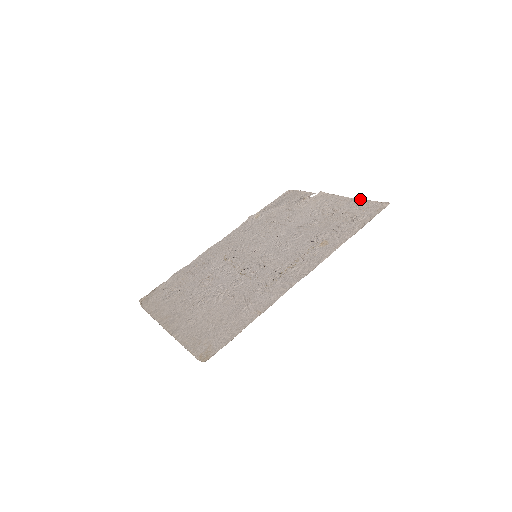
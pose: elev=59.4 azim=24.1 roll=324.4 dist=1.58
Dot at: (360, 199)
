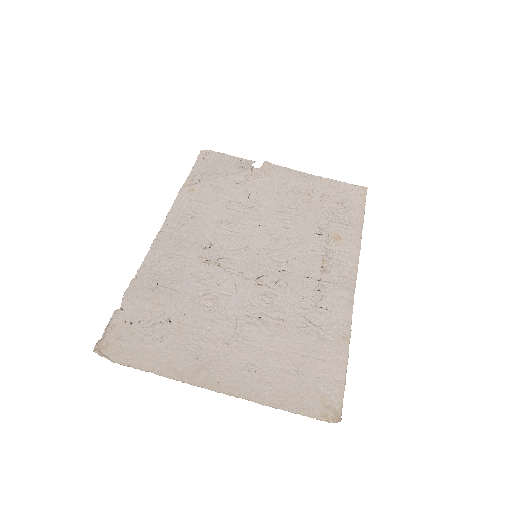
Dot at: (326, 178)
